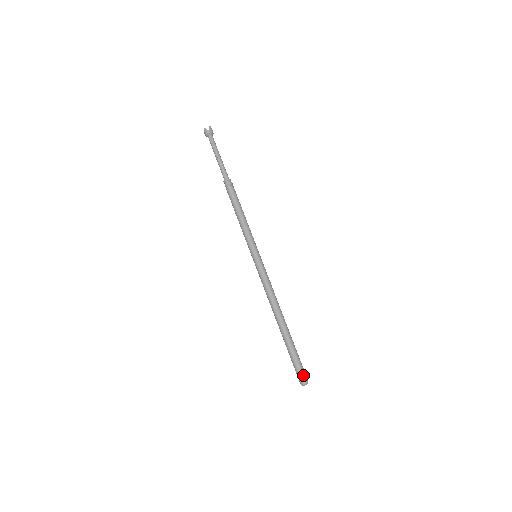
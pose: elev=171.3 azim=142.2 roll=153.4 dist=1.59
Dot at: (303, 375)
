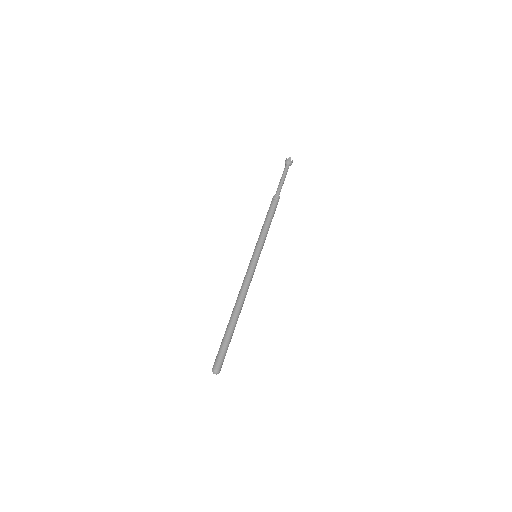
Dot at: (222, 364)
